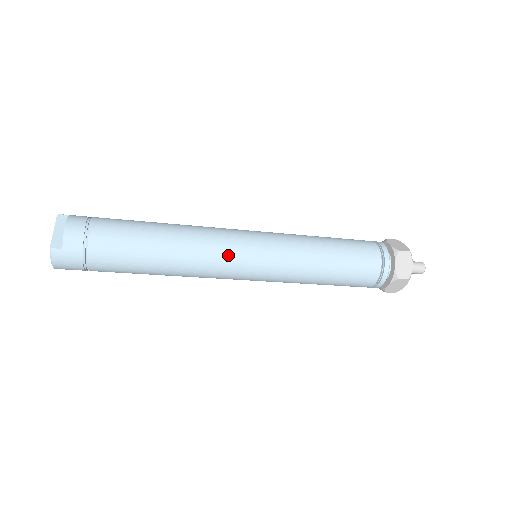
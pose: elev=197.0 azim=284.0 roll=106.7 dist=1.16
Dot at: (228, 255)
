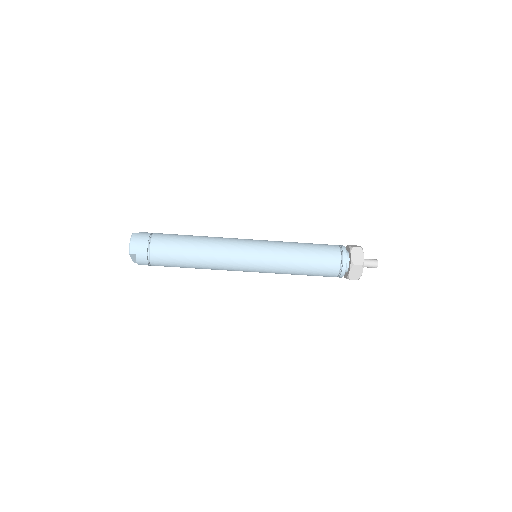
Dot at: (236, 239)
